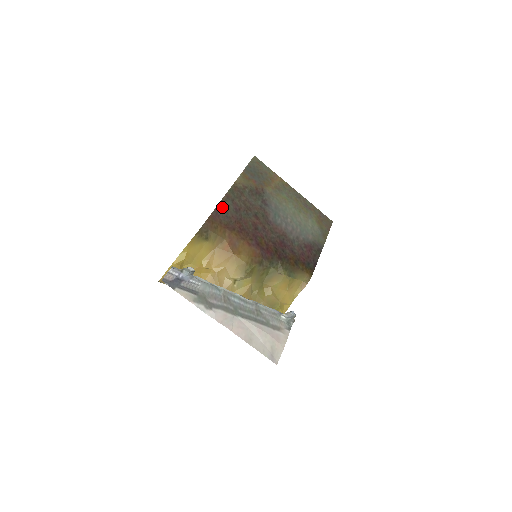
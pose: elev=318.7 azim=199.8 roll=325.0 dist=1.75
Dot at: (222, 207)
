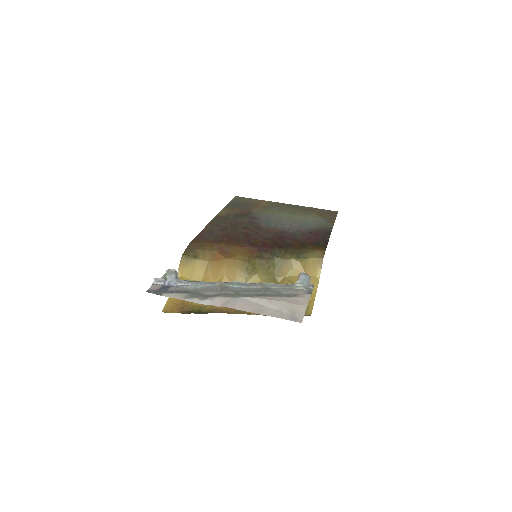
Dot at: (206, 231)
